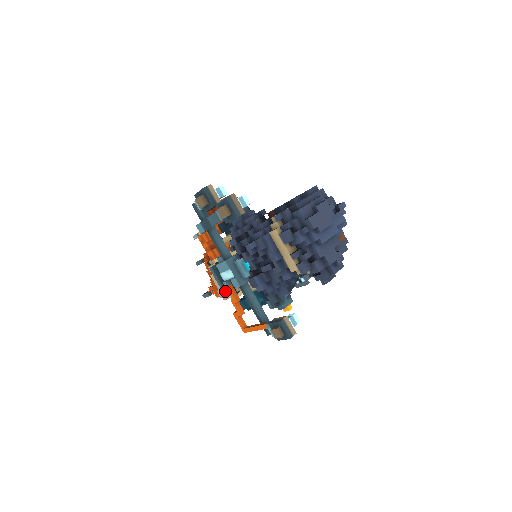
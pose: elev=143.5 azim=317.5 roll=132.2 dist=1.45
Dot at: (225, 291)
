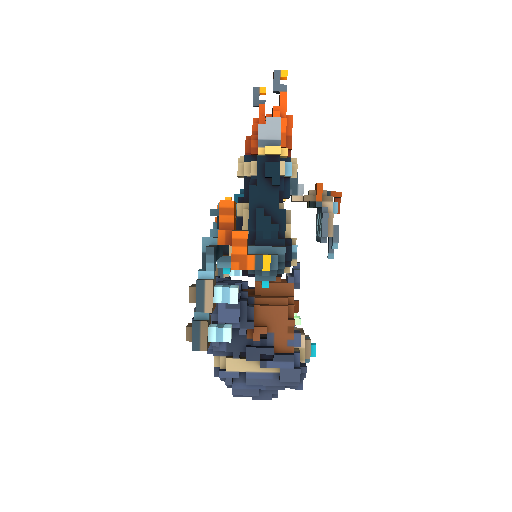
Dot at: occluded
